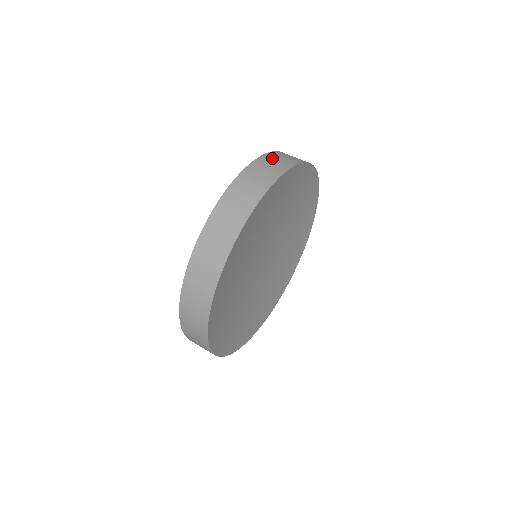
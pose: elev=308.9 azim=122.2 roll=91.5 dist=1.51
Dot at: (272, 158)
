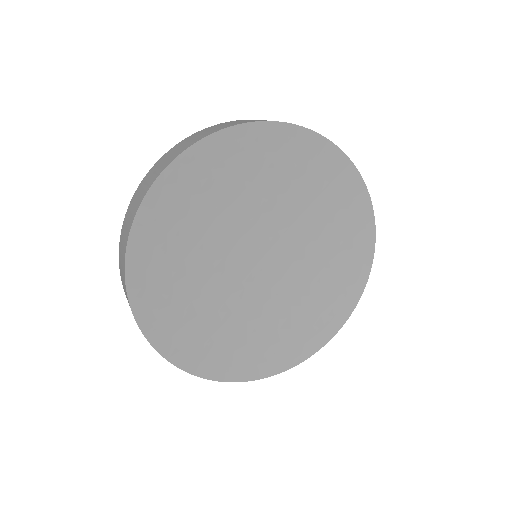
Dot at: occluded
